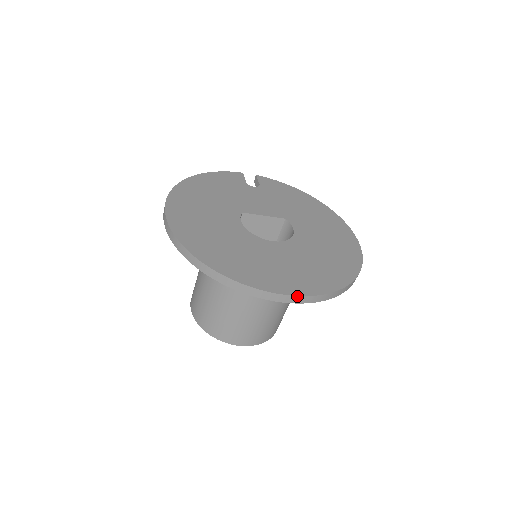
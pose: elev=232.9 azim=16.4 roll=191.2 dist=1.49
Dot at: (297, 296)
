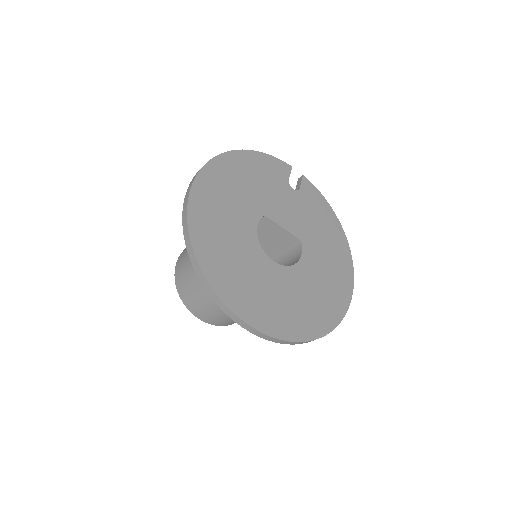
Dot at: (261, 332)
